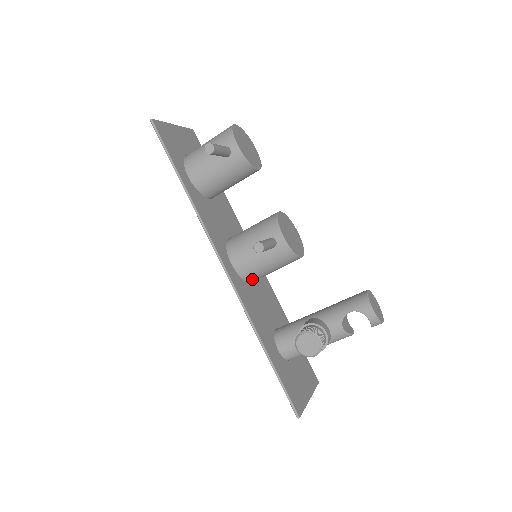
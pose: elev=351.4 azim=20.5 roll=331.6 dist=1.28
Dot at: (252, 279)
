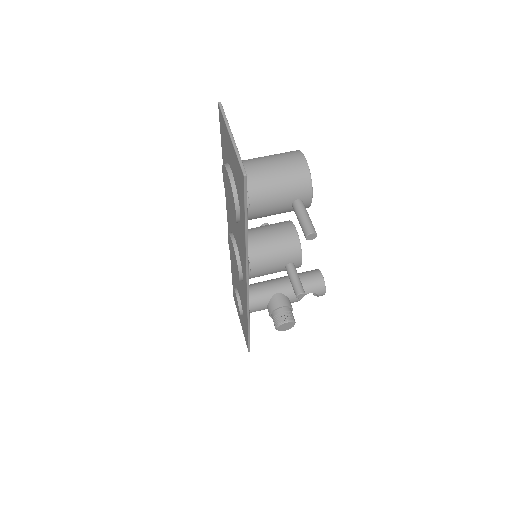
Dot at: occluded
